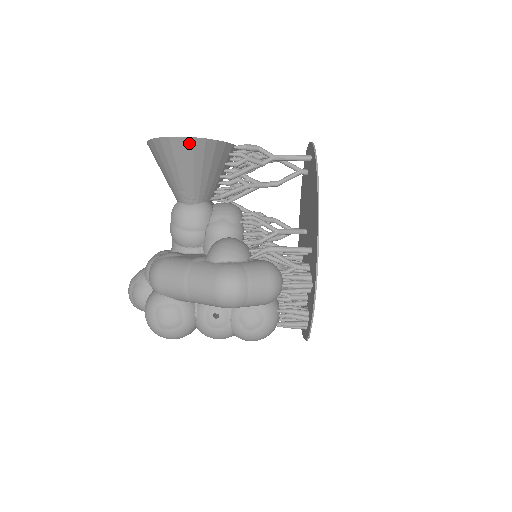
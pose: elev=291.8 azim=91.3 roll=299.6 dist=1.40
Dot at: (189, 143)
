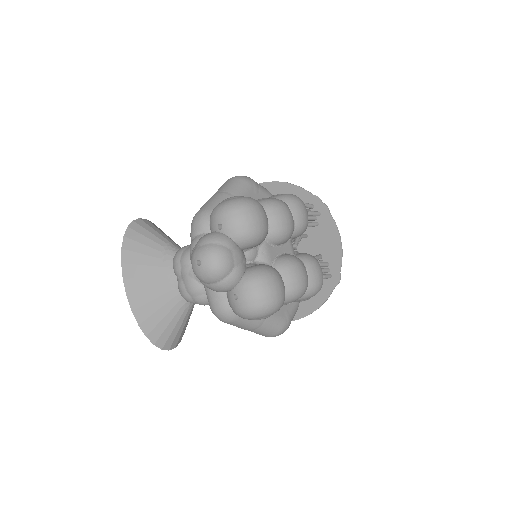
Dot at: (147, 221)
